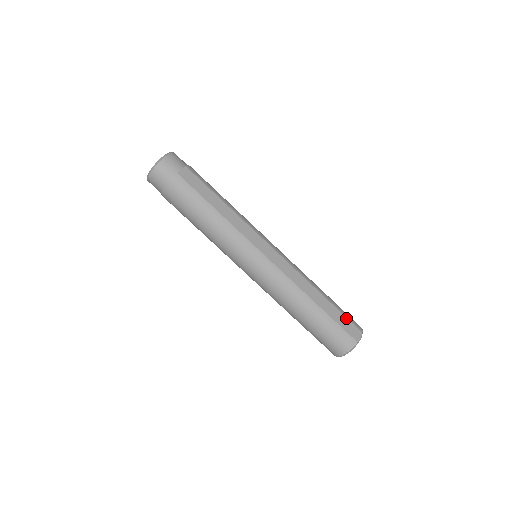
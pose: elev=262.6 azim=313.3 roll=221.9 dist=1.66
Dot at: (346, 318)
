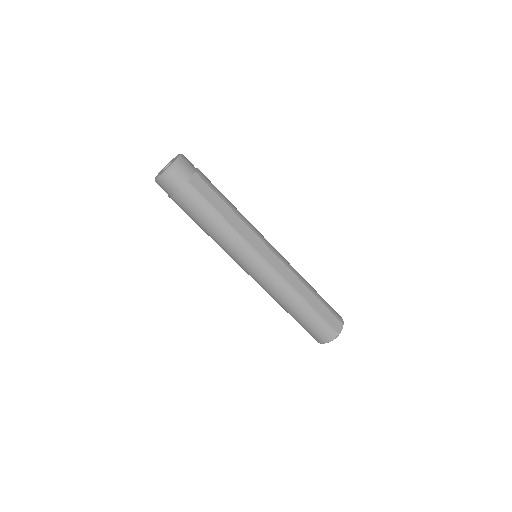
Dot at: (331, 313)
